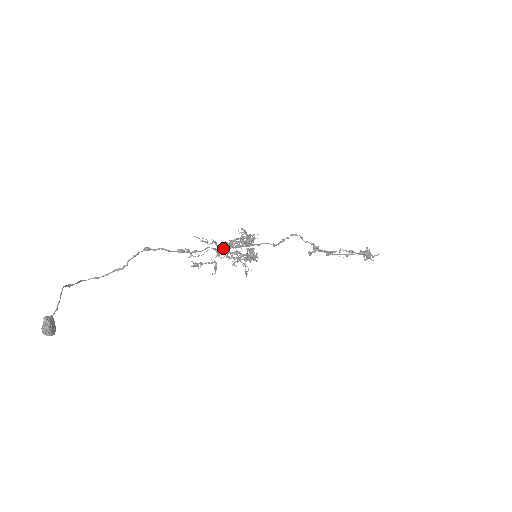
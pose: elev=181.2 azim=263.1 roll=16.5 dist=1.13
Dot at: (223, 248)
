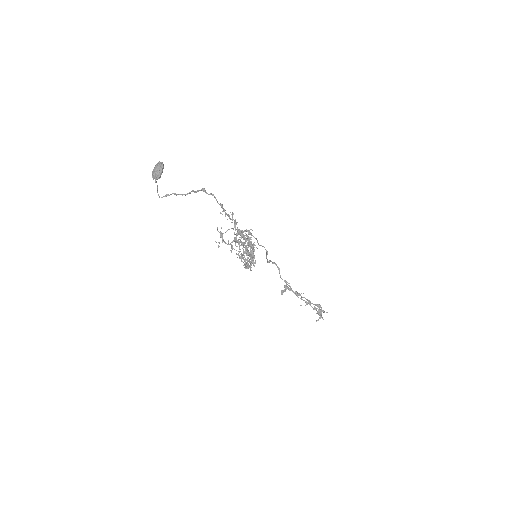
Dot at: (240, 231)
